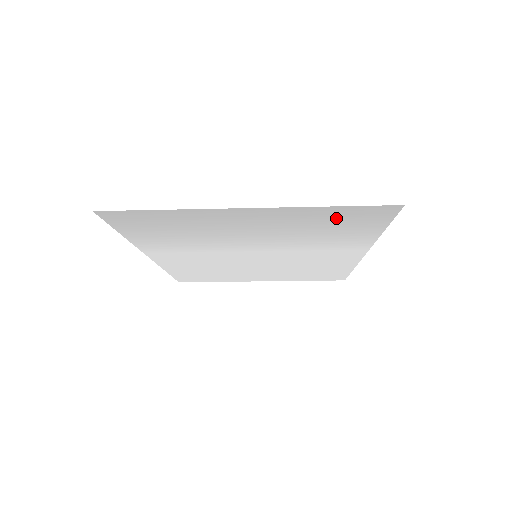
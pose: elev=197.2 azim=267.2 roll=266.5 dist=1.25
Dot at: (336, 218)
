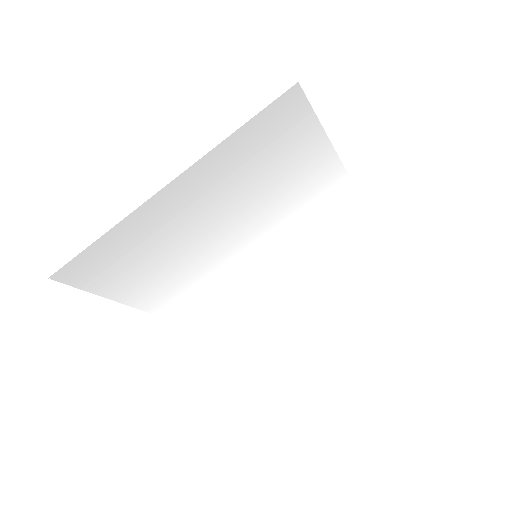
Dot at: (260, 147)
